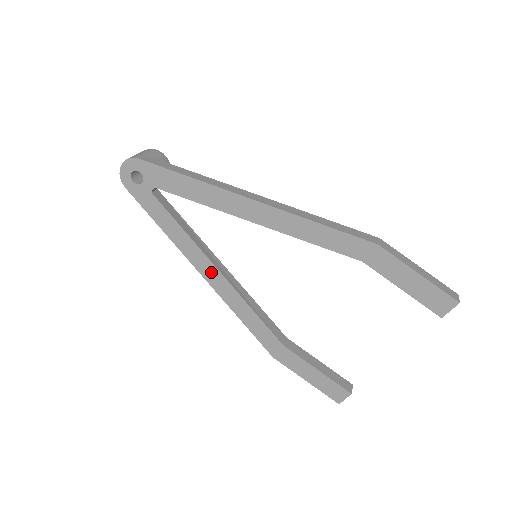
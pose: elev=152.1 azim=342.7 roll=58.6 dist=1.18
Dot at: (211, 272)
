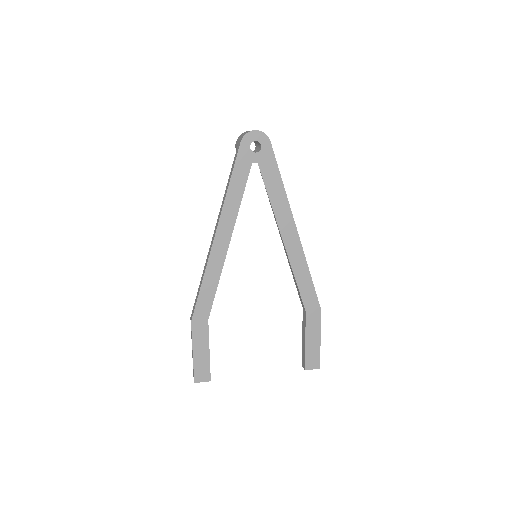
Dot at: (224, 238)
